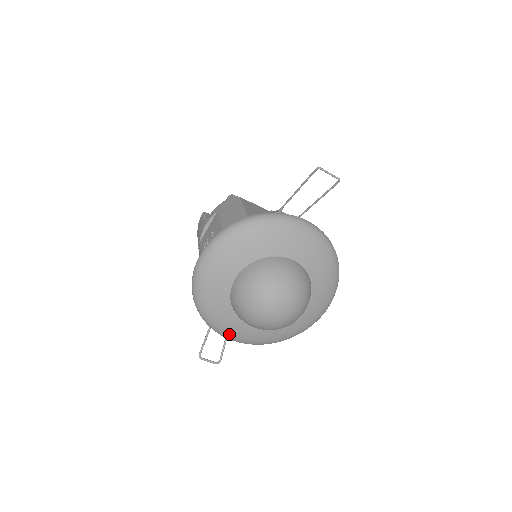
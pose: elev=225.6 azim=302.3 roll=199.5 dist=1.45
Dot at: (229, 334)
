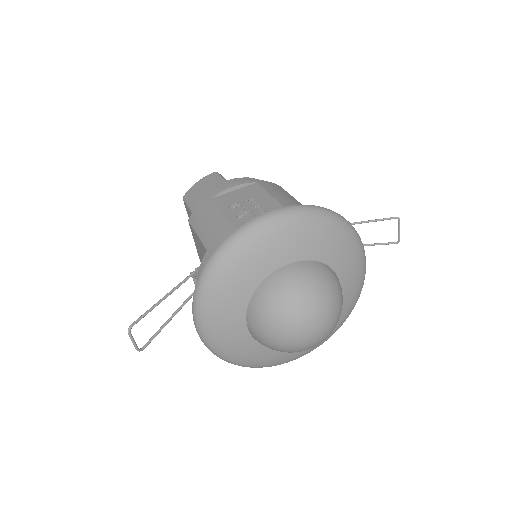
Dot at: (211, 323)
